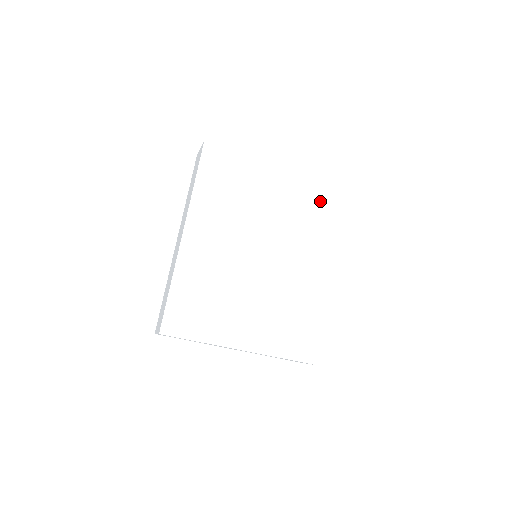
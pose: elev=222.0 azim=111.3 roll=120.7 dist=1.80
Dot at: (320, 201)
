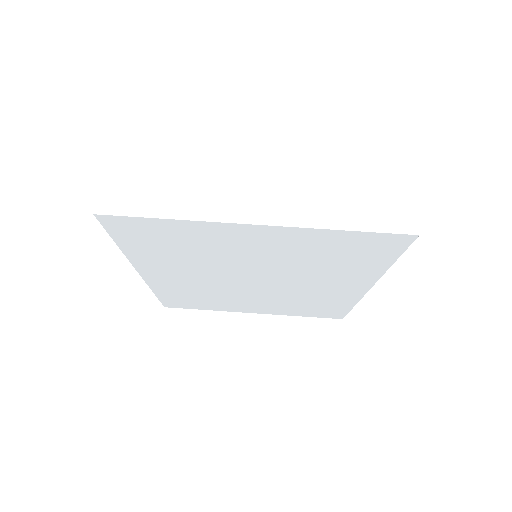
Dot at: occluded
